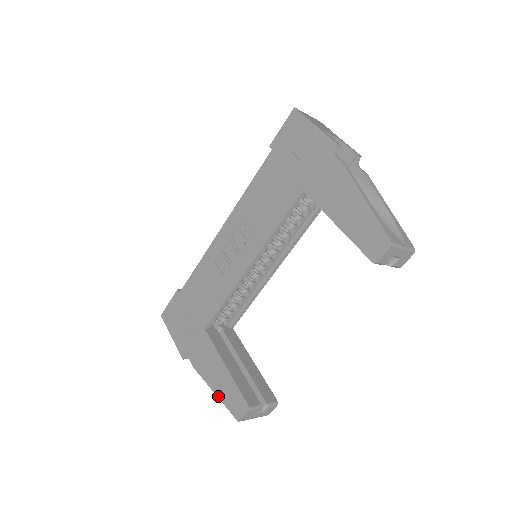
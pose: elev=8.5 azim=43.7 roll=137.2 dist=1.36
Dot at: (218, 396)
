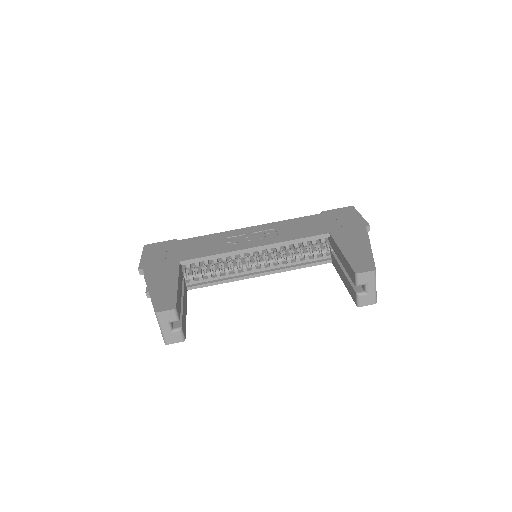
Dot at: (151, 295)
